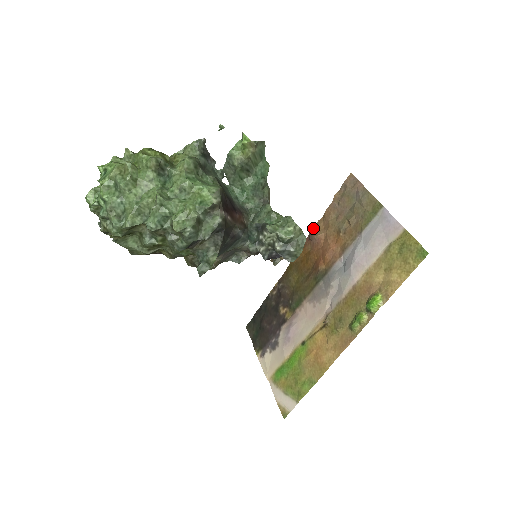
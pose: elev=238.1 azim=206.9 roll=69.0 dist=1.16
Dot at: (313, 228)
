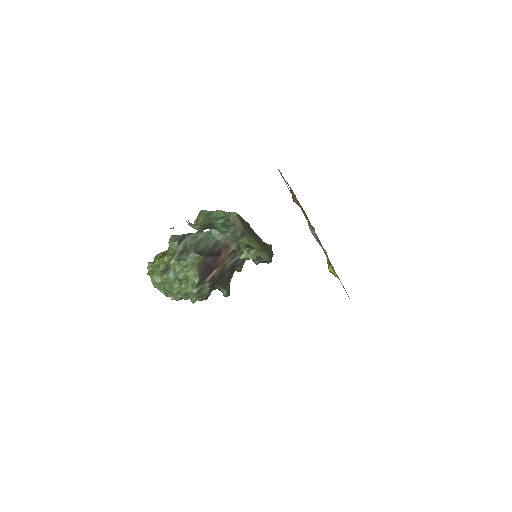
Dot at: occluded
